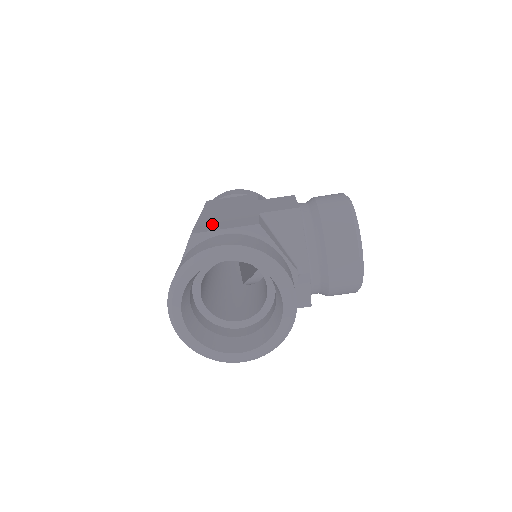
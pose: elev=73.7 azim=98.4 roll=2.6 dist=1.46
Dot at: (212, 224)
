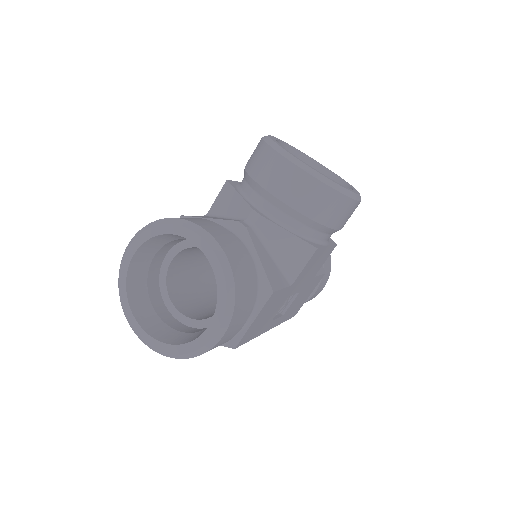
Dot at: occluded
